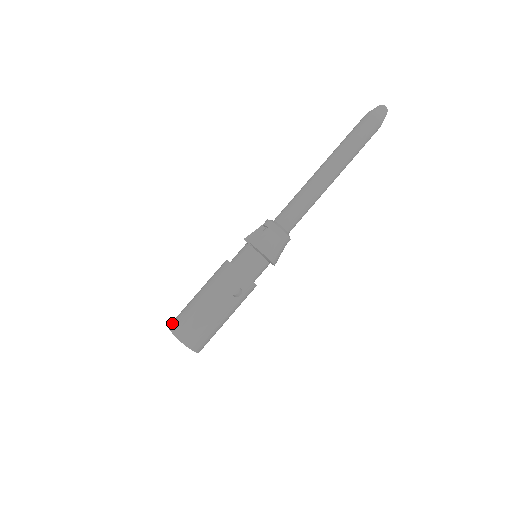
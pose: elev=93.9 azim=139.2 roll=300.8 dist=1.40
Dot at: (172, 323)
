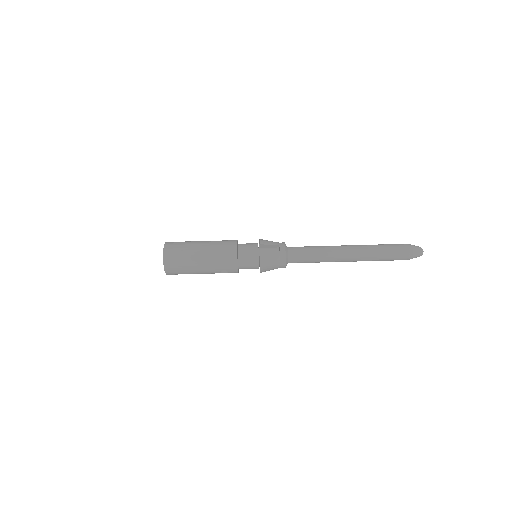
Dot at: (168, 249)
